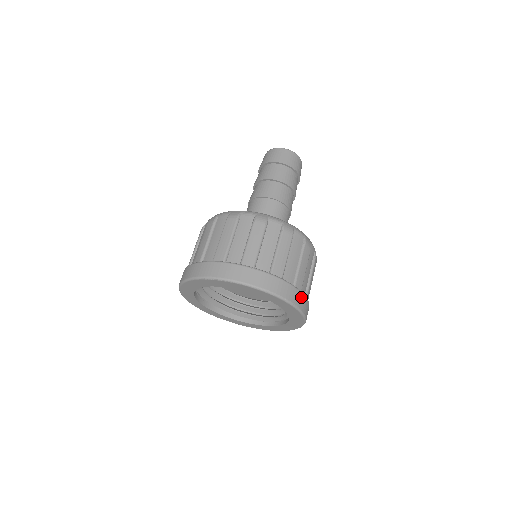
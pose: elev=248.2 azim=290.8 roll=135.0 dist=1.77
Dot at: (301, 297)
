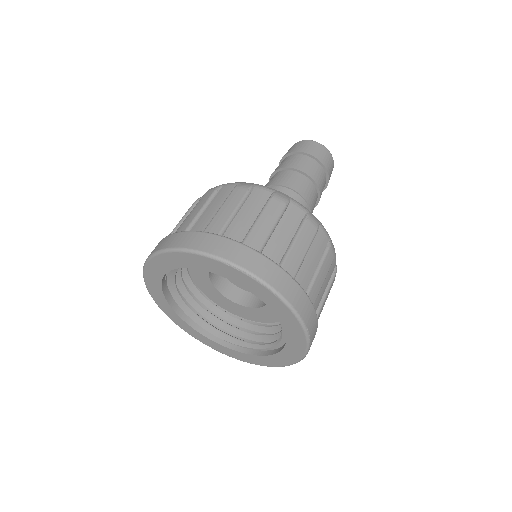
Dot at: occluded
